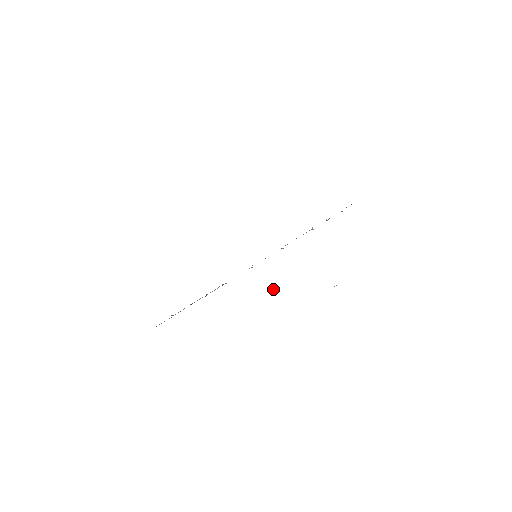
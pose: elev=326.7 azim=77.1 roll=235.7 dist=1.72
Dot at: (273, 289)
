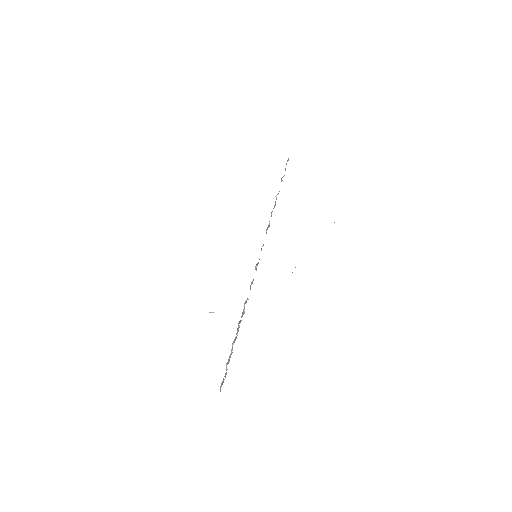
Dot at: occluded
